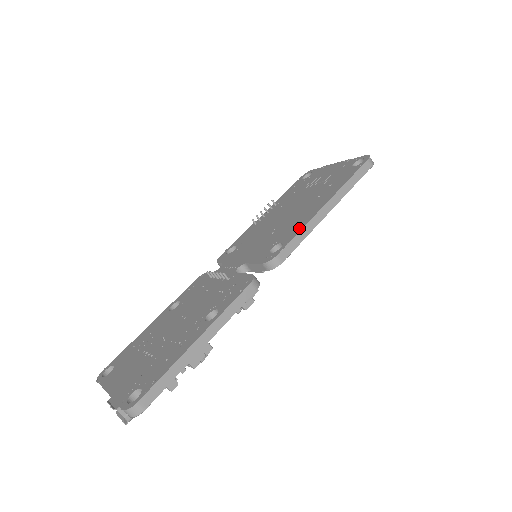
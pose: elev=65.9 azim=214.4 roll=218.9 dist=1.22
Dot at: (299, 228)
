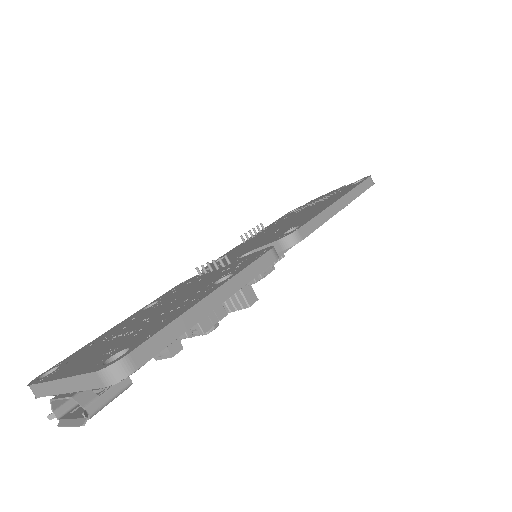
Dot at: (315, 214)
